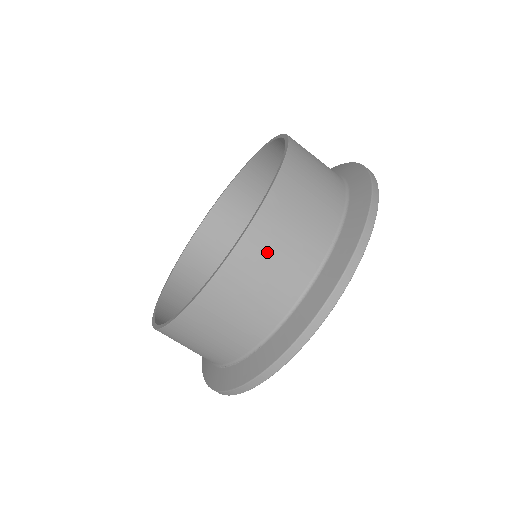
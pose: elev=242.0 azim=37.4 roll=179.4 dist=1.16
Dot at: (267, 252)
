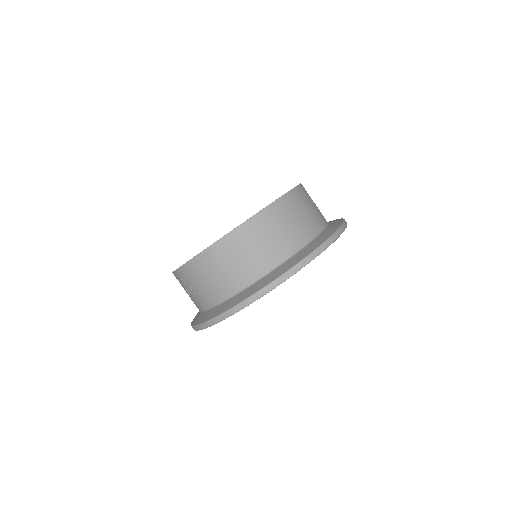
Dot at: (290, 212)
